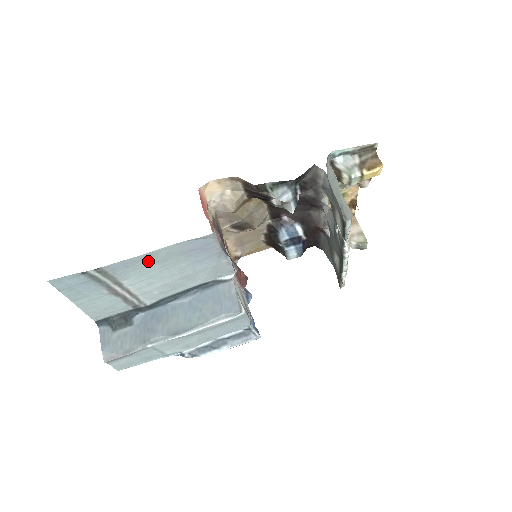
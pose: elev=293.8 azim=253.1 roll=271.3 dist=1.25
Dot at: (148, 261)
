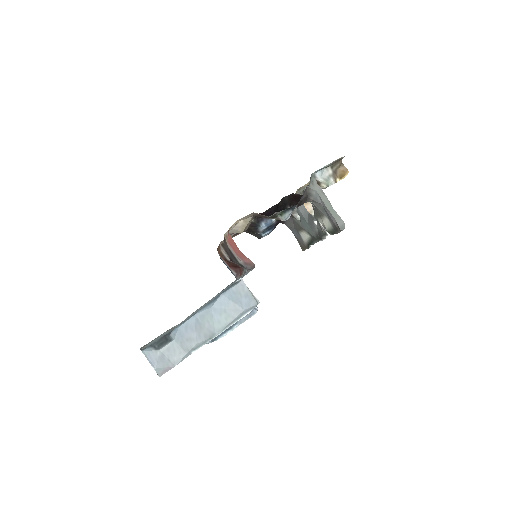
Dot at: occluded
